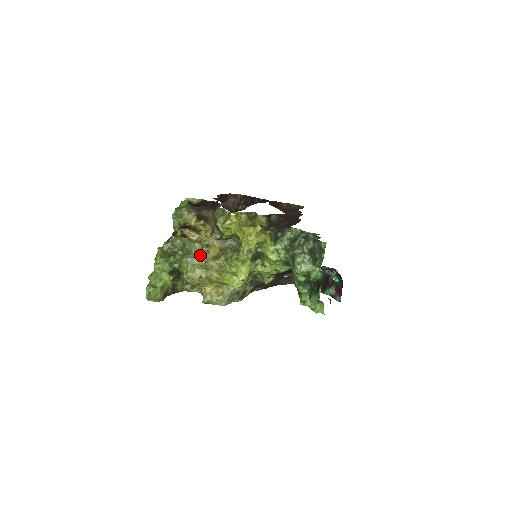
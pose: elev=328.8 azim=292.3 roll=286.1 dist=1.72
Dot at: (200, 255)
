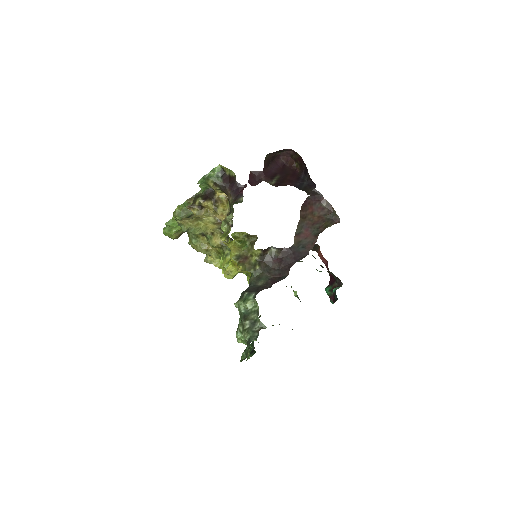
Dot at: (204, 236)
